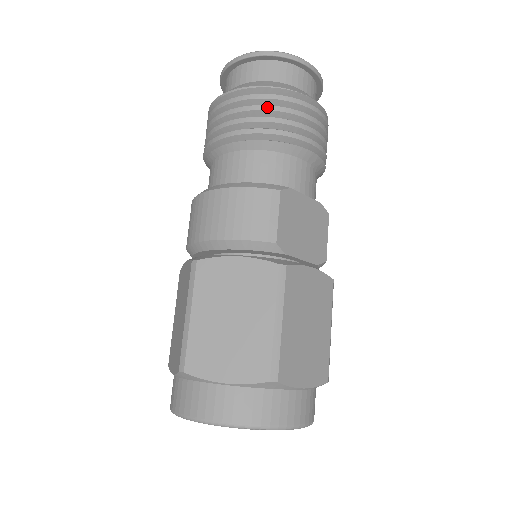
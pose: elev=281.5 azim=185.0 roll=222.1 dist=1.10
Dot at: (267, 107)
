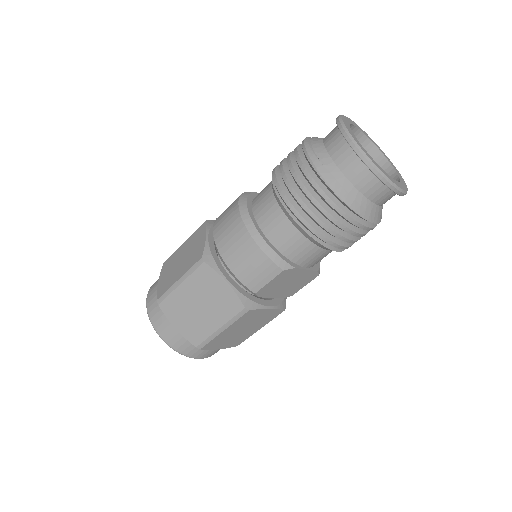
Dot at: (326, 213)
